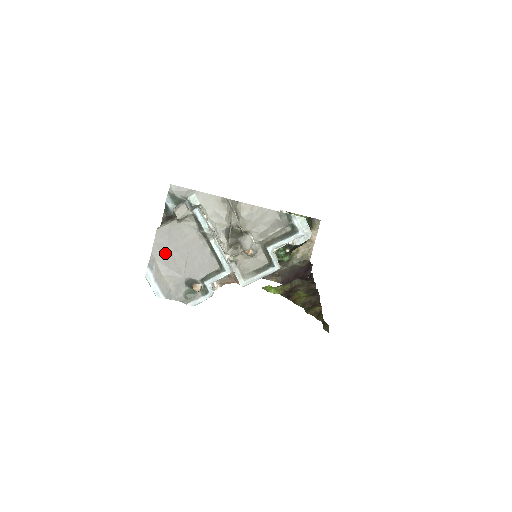
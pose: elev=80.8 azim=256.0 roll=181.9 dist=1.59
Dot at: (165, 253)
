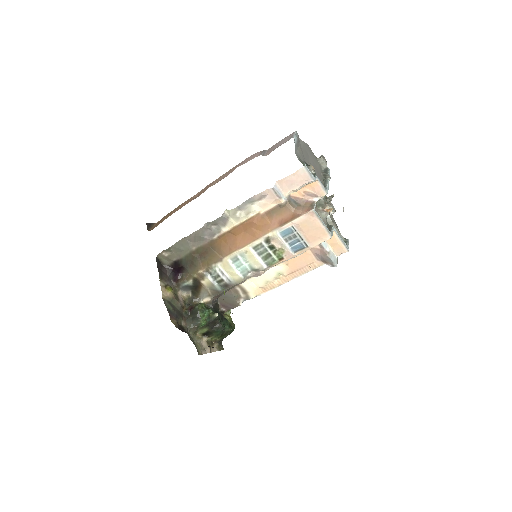
Dot at: (305, 149)
